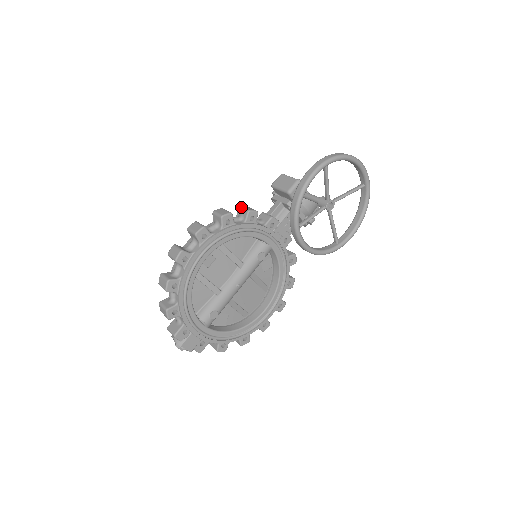
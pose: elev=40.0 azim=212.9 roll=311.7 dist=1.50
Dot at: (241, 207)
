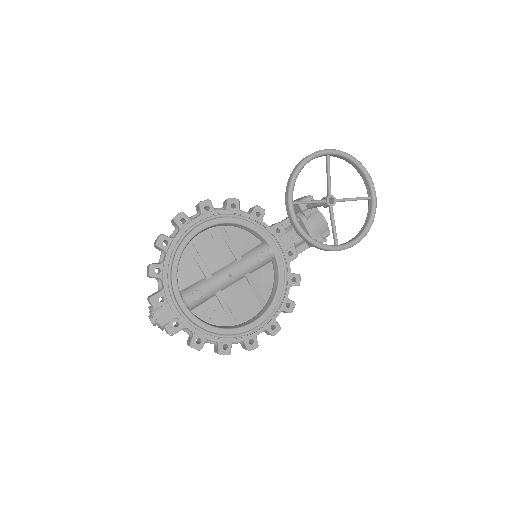
Dot at: (252, 207)
